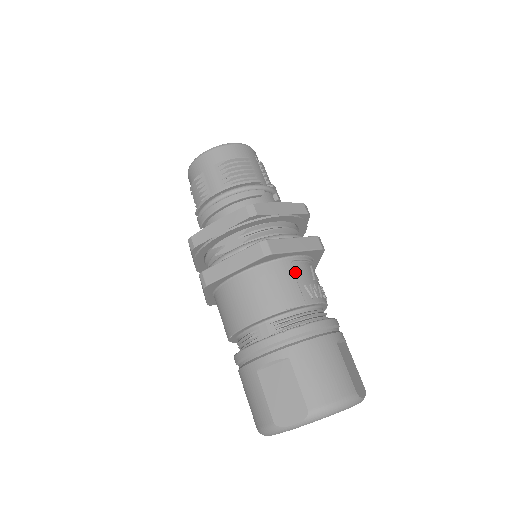
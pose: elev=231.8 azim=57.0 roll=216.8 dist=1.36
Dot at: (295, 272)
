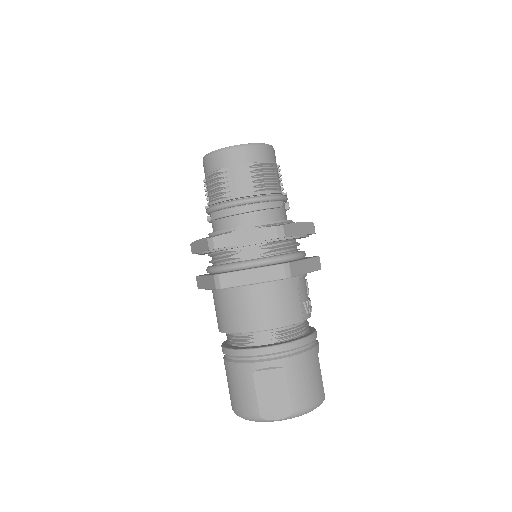
Dot at: (299, 289)
